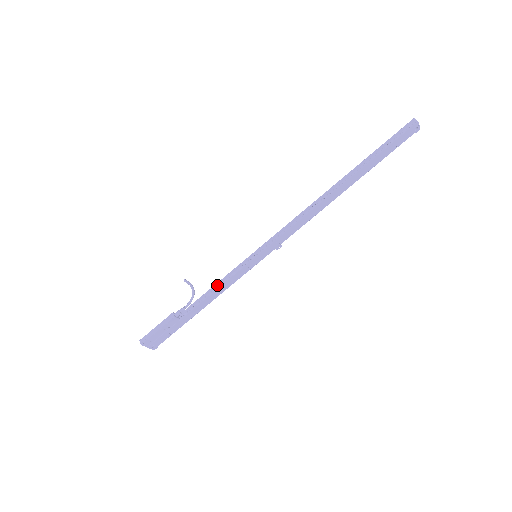
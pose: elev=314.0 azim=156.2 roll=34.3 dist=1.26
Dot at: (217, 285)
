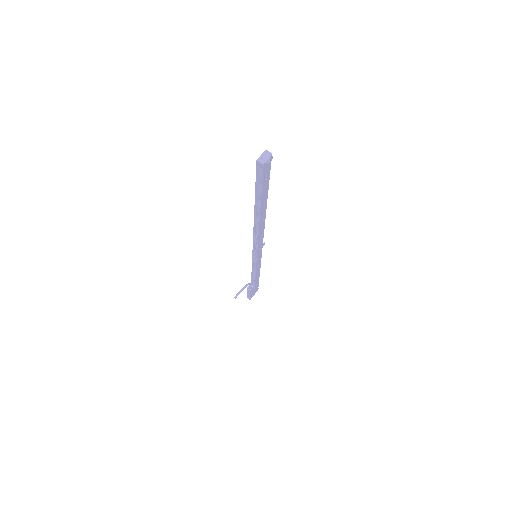
Dot at: (253, 270)
